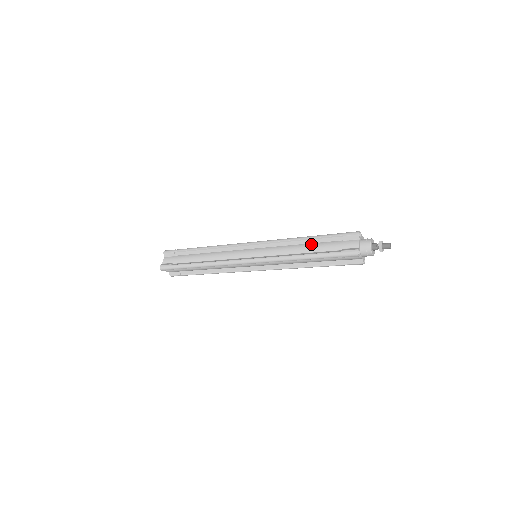
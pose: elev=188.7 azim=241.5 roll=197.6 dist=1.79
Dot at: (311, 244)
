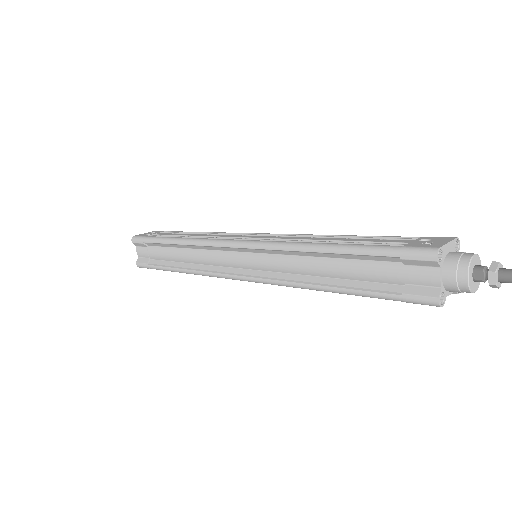
Dot at: (340, 262)
